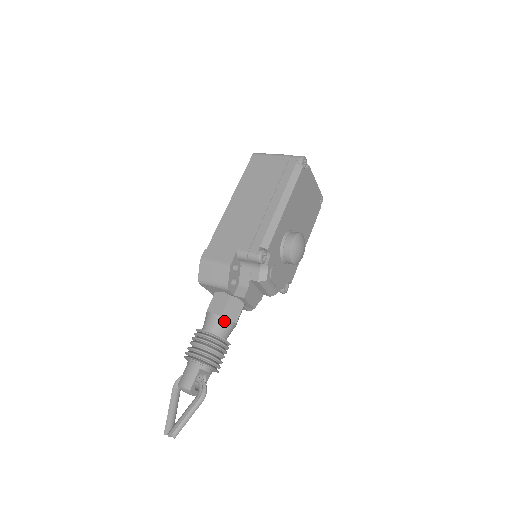
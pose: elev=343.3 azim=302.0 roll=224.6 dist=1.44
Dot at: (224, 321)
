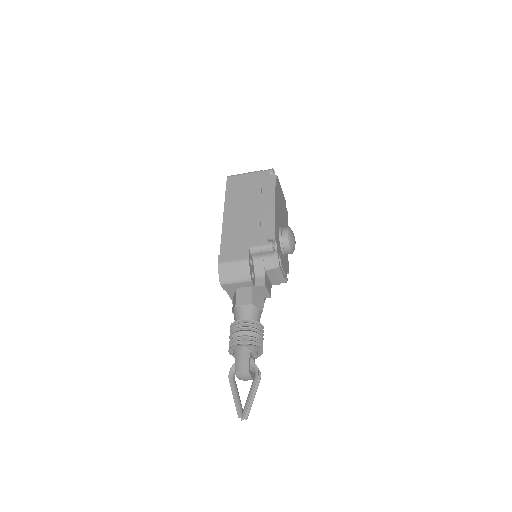
Dot at: (254, 309)
